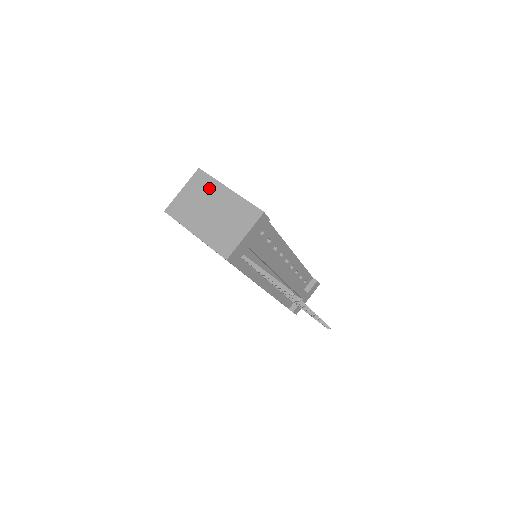
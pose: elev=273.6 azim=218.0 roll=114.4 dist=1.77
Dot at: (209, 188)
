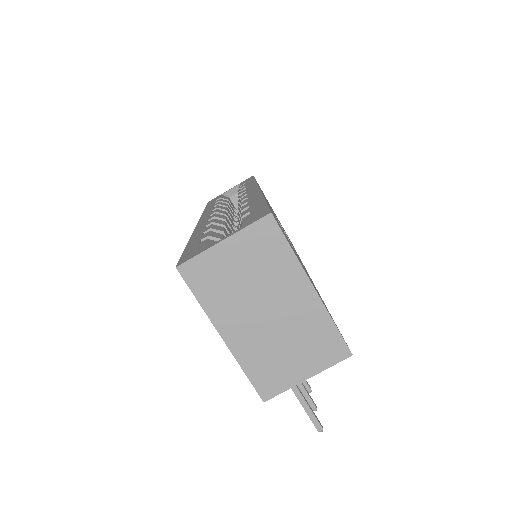
Dot at: (277, 266)
